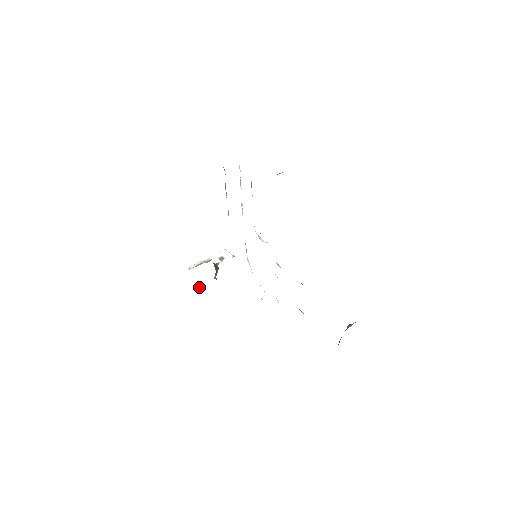
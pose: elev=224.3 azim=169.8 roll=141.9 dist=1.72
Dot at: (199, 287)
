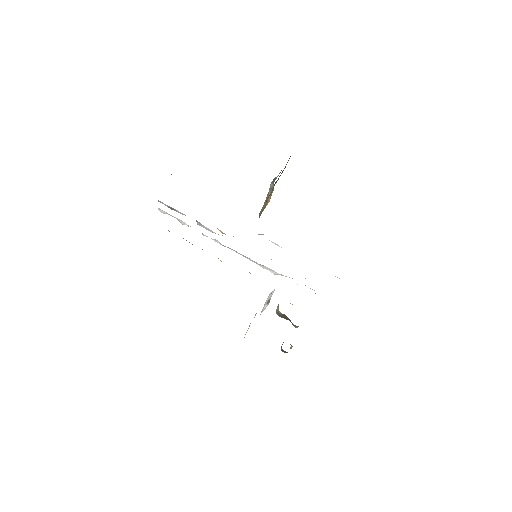
Dot at: occluded
